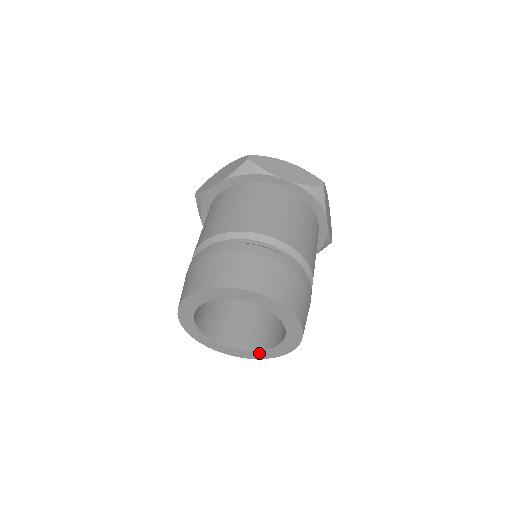
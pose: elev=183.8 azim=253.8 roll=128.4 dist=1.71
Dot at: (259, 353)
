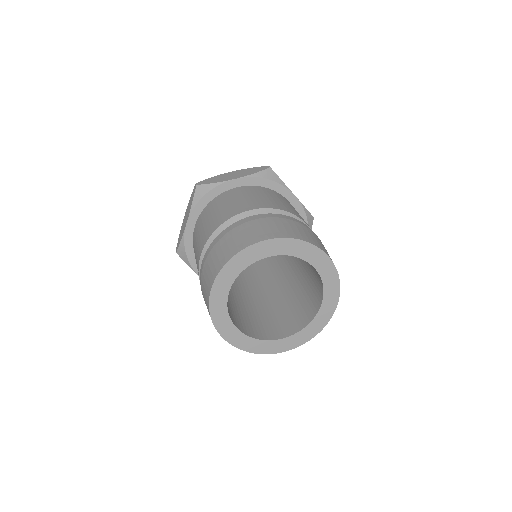
Dot at: (267, 344)
